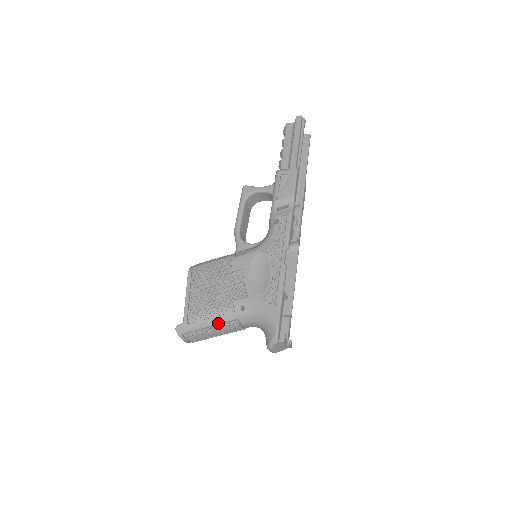
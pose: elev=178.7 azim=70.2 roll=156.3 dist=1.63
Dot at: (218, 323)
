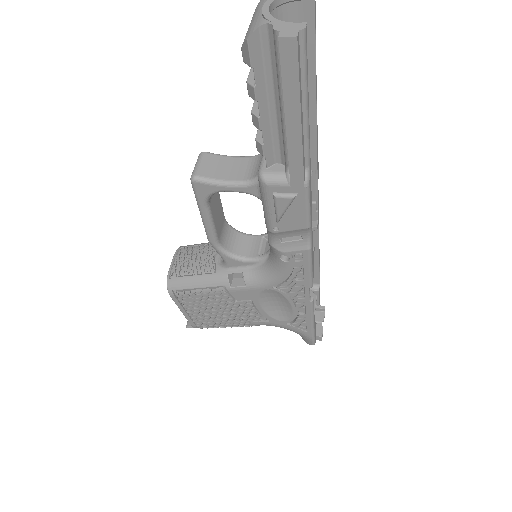
Dot at: occluded
